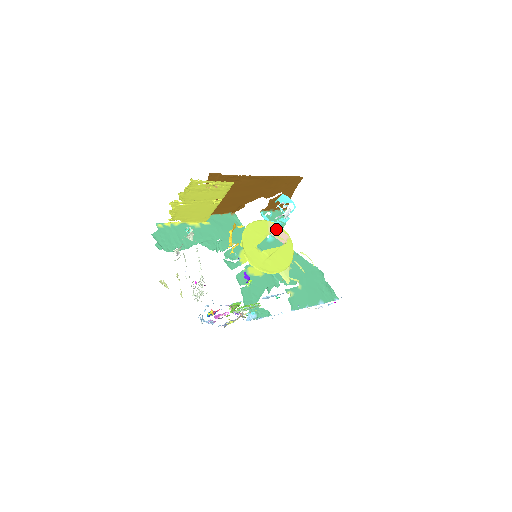
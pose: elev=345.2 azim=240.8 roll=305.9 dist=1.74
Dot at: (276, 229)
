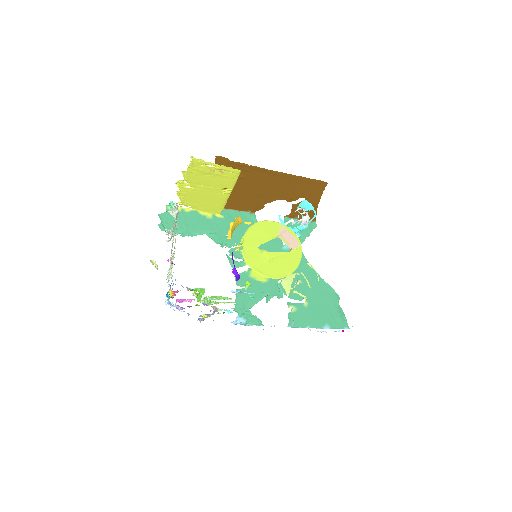
Dot at: (287, 233)
